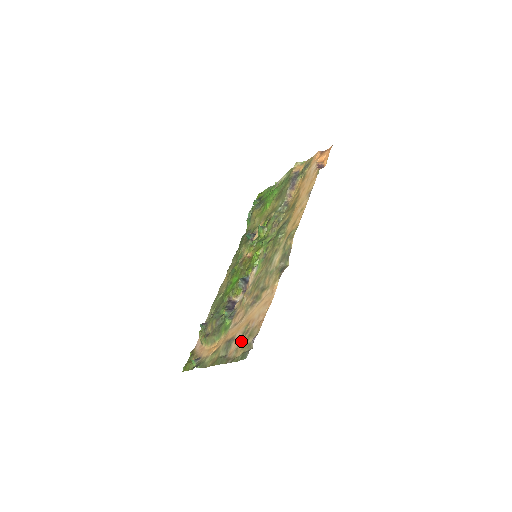
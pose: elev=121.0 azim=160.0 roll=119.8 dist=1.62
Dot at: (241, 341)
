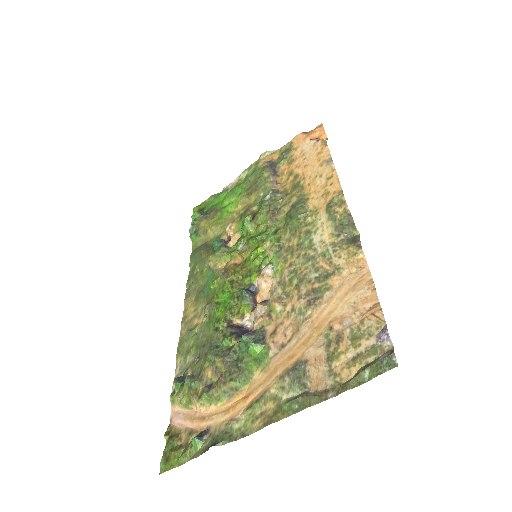
Dot at: (333, 356)
